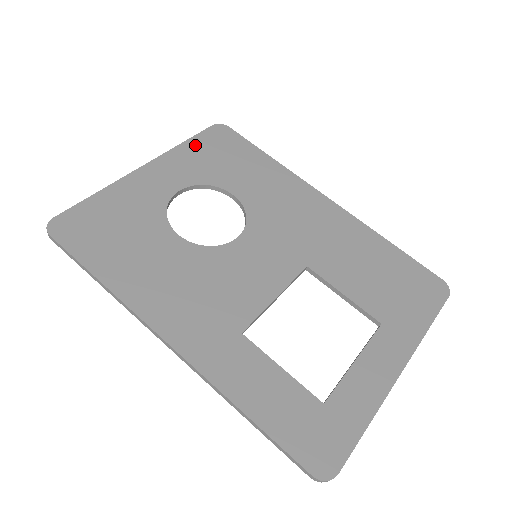
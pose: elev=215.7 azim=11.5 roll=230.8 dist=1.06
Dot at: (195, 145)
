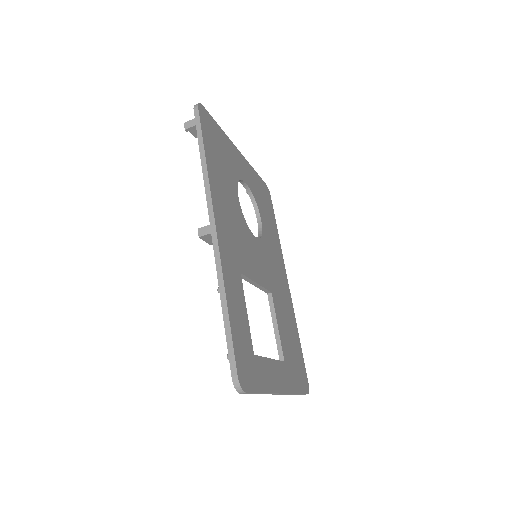
Dot at: (258, 179)
